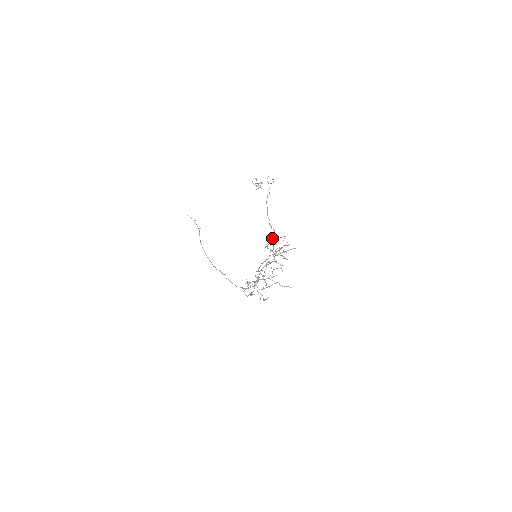
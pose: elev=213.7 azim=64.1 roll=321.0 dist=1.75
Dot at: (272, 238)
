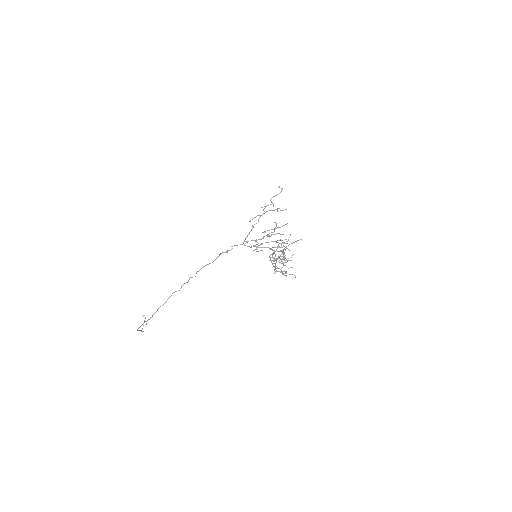
Dot at: occluded
